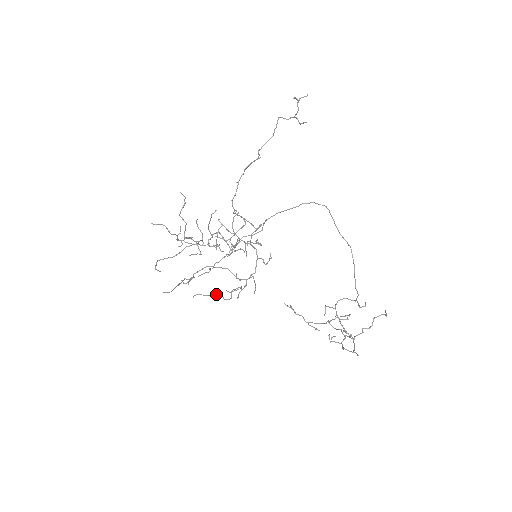
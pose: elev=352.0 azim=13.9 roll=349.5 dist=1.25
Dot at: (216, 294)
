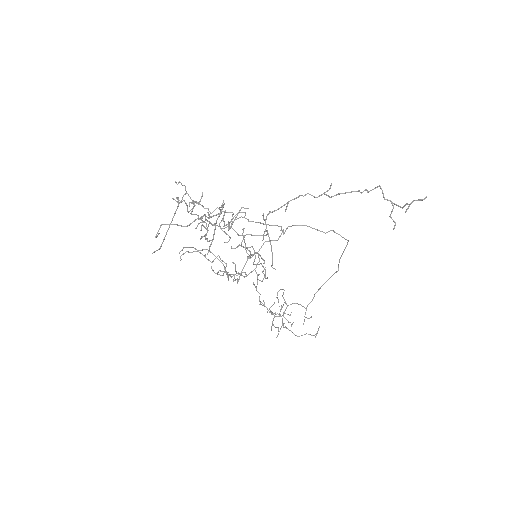
Dot at: (201, 253)
